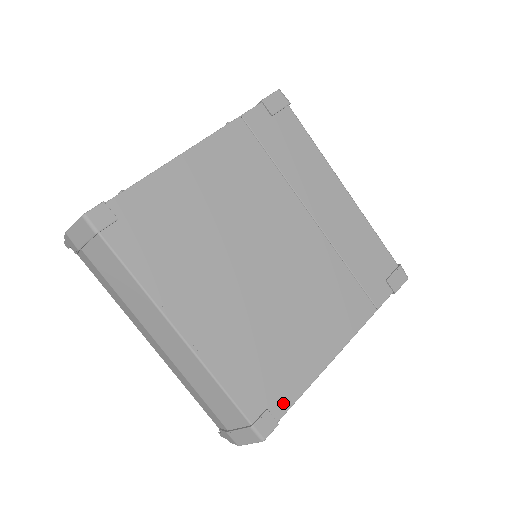
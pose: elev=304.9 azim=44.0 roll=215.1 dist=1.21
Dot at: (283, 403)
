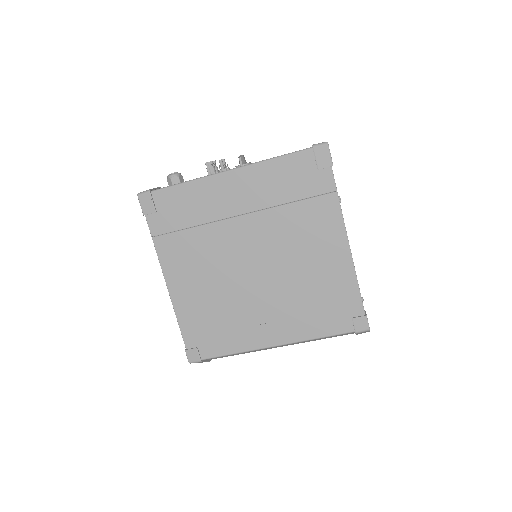
Dot at: (356, 305)
